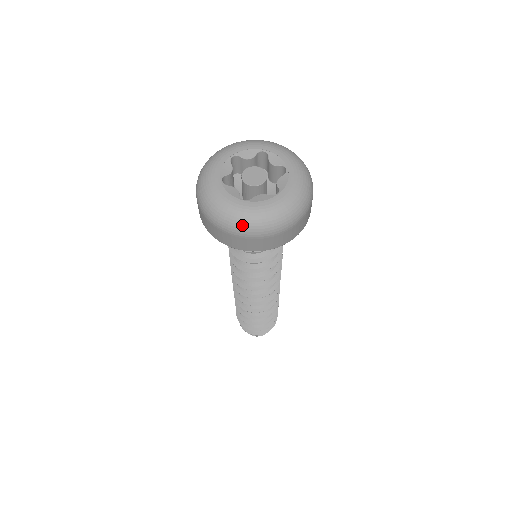
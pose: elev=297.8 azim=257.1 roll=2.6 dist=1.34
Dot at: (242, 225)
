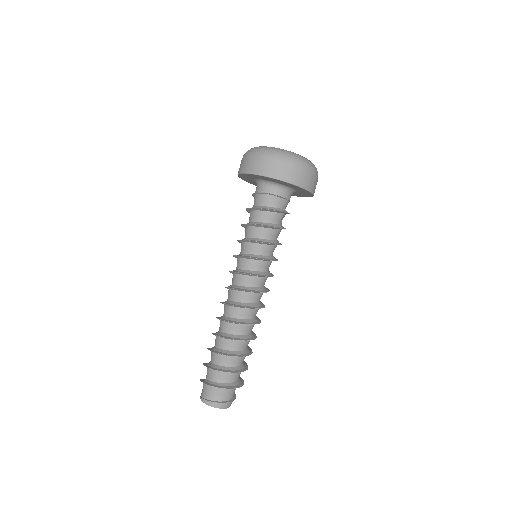
Dot at: (250, 150)
